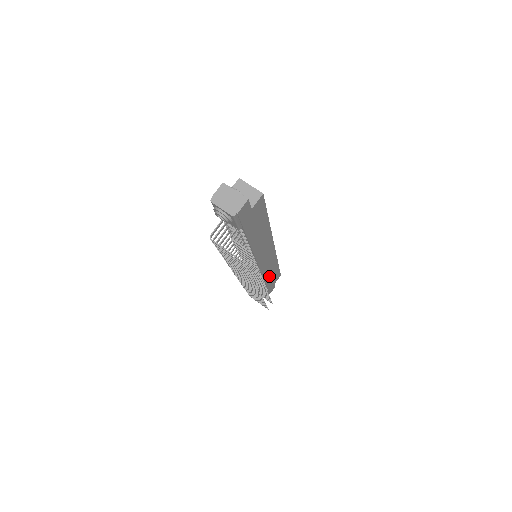
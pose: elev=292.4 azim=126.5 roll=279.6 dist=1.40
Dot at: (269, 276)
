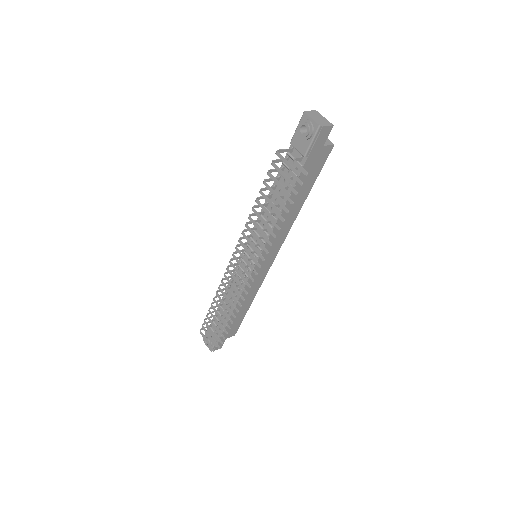
Dot at: (239, 308)
